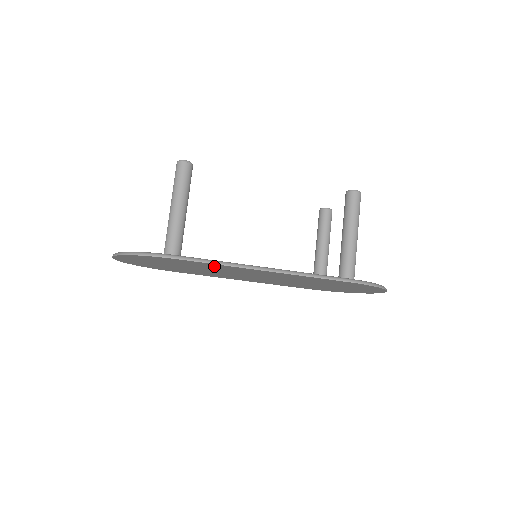
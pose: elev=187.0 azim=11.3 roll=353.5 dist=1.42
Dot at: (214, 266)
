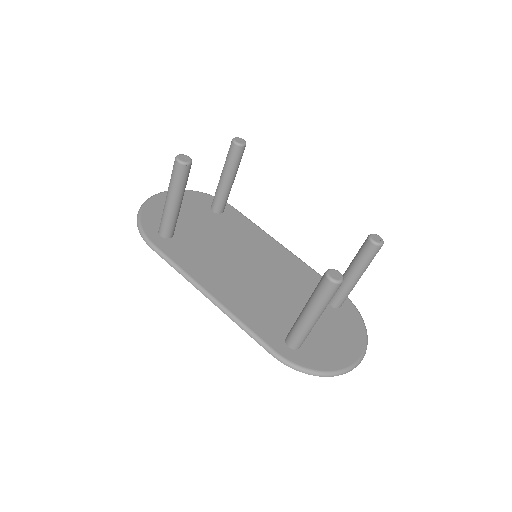
Dot at: (187, 261)
